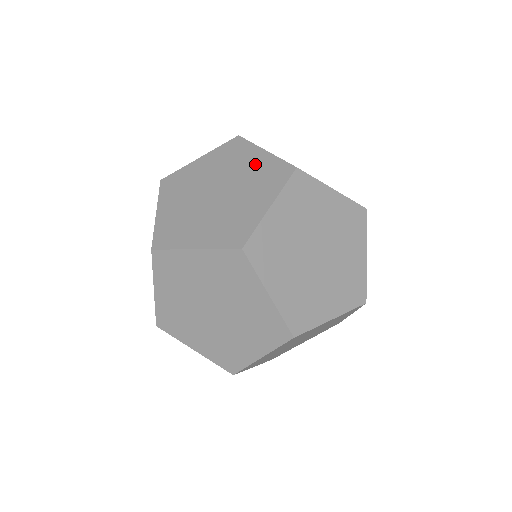
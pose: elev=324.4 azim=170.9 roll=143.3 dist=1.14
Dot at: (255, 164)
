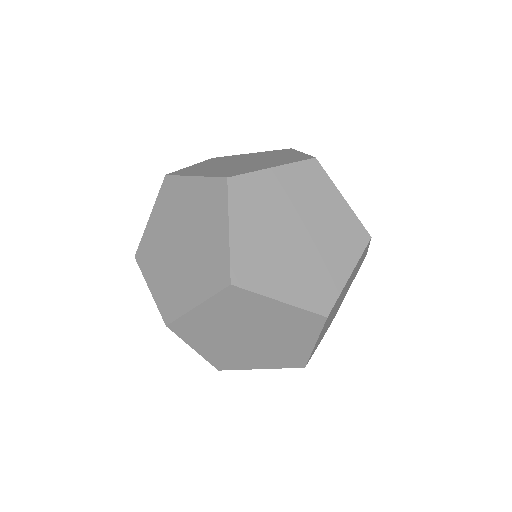
Dot at: (254, 155)
